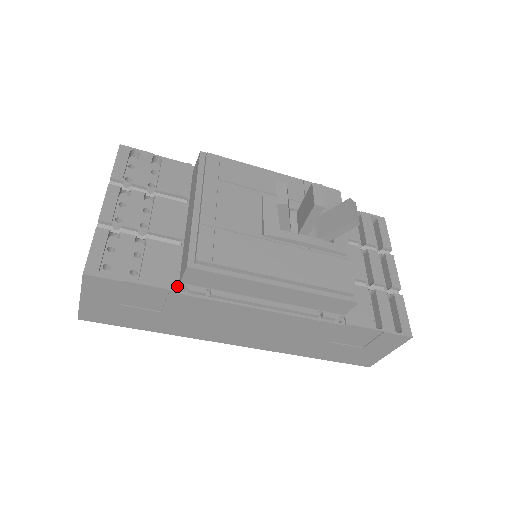
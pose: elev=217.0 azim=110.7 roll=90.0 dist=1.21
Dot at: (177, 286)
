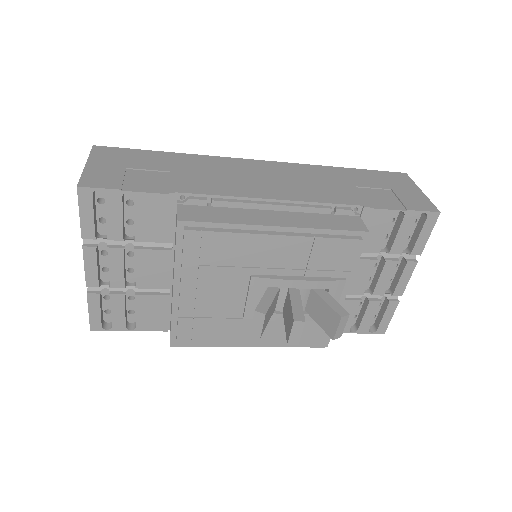
Dot at: (169, 325)
